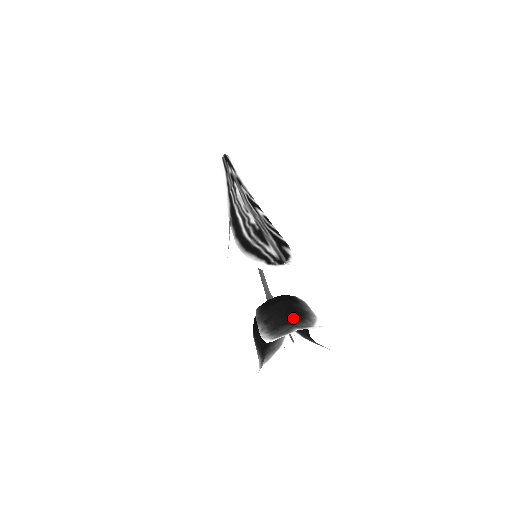
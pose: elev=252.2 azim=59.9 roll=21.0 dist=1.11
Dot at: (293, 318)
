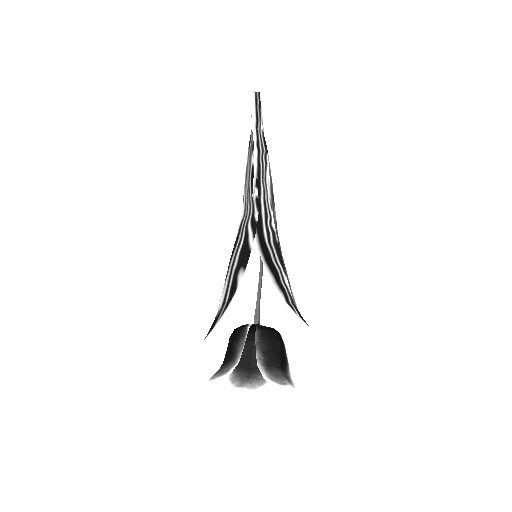
Dot at: (283, 364)
